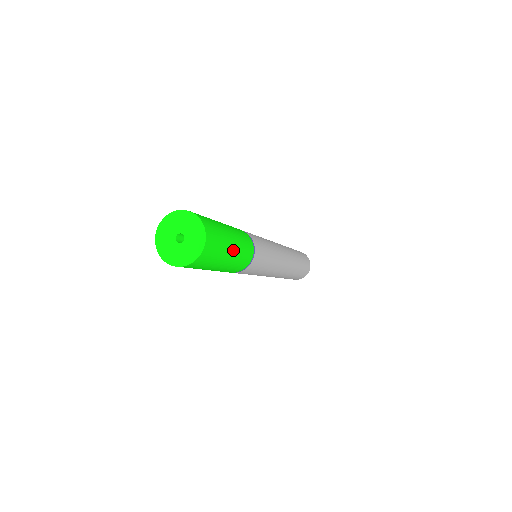
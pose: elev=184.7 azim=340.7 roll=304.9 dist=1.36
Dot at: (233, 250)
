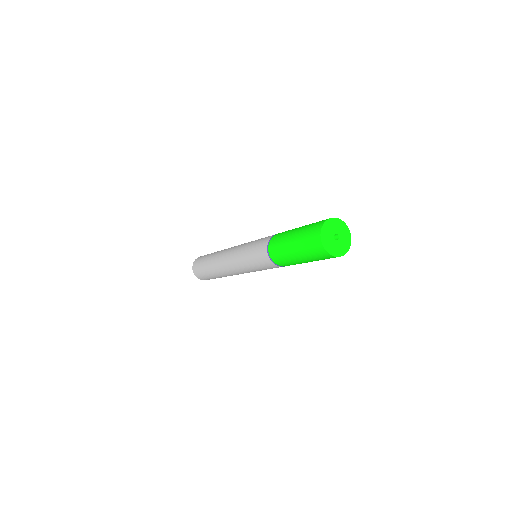
Dot at: occluded
